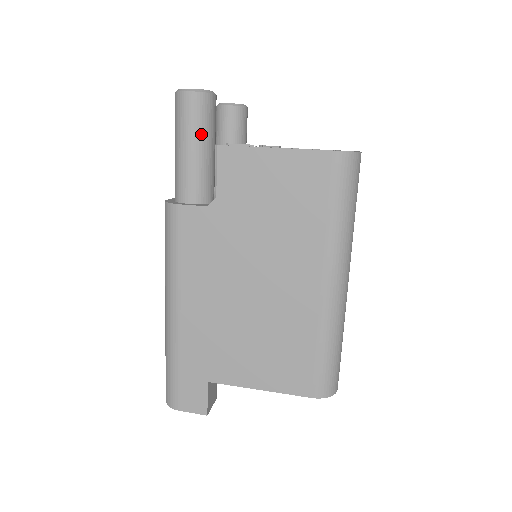
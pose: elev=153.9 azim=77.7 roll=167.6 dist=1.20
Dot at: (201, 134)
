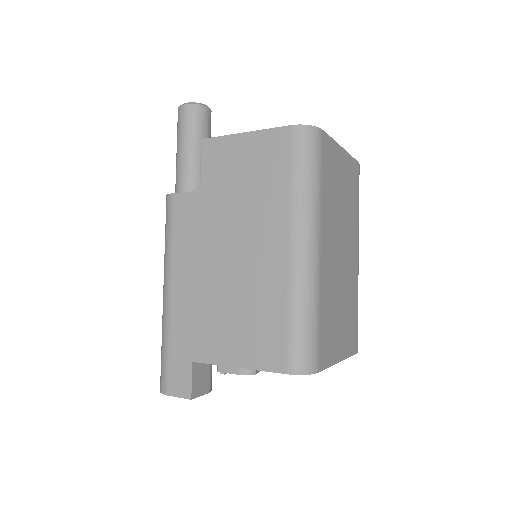
Dot at: (194, 136)
